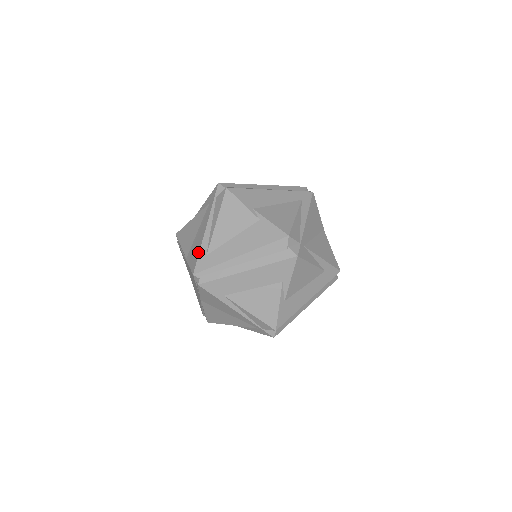
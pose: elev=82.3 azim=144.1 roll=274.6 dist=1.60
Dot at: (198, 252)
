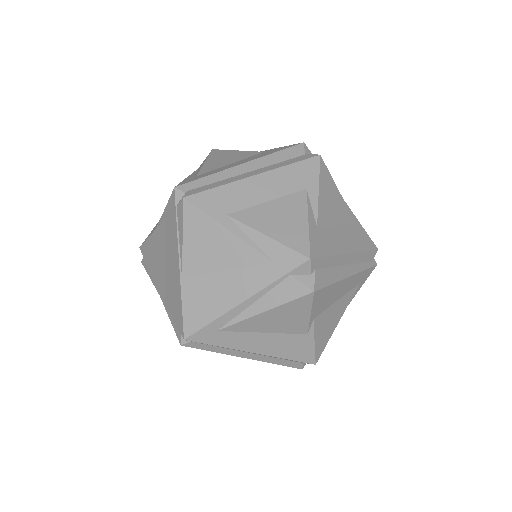
Dot at: (210, 319)
